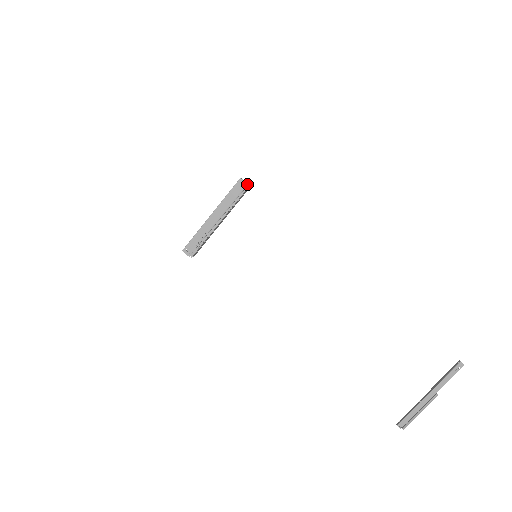
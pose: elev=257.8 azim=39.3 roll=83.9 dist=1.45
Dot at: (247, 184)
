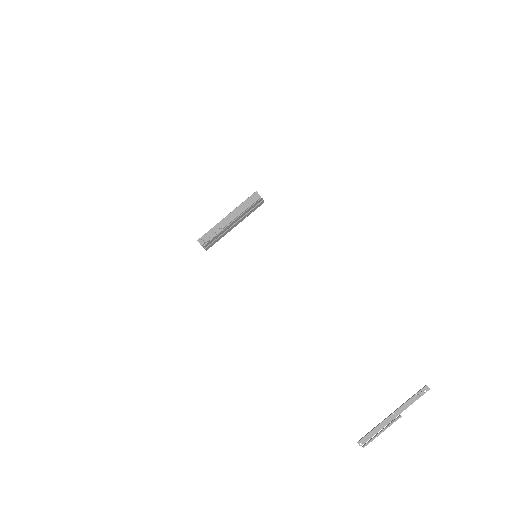
Dot at: occluded
